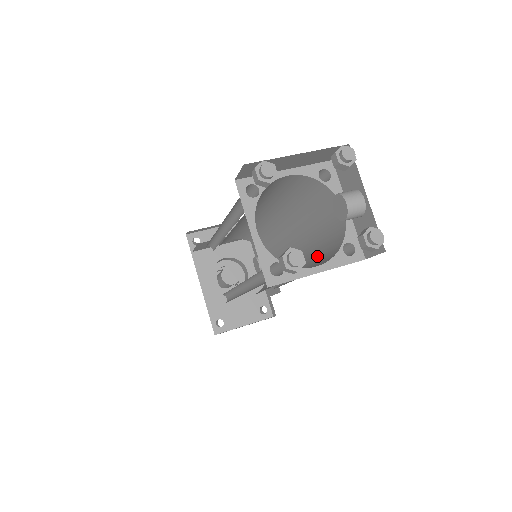
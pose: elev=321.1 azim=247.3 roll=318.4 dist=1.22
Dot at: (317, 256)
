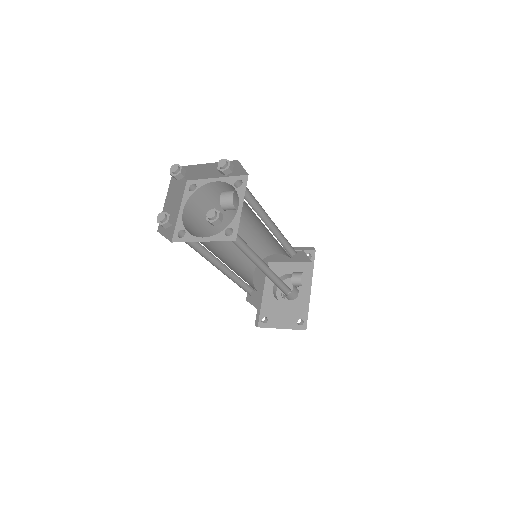
Dot at: (244, 246)
